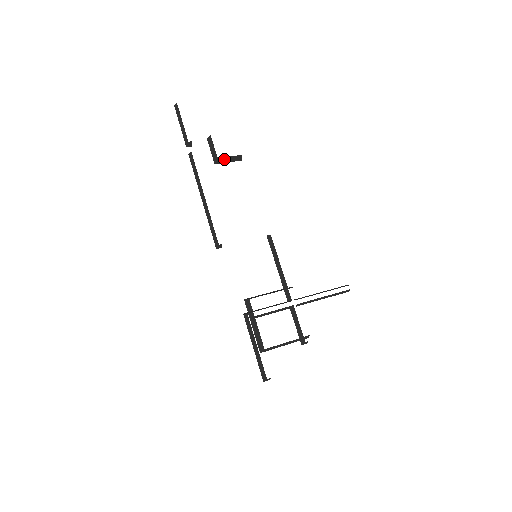
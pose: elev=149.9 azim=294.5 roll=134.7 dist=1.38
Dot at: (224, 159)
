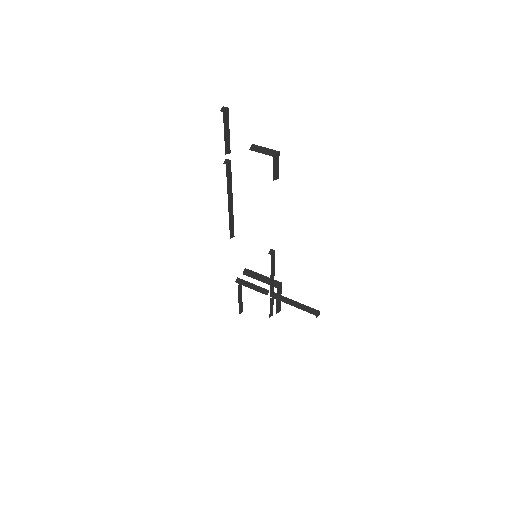
Dot at: occluded
